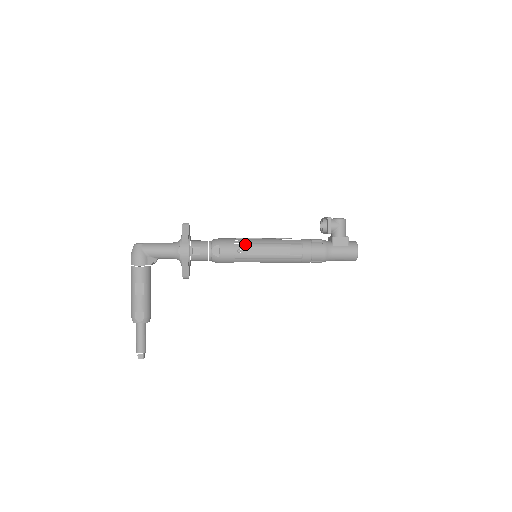
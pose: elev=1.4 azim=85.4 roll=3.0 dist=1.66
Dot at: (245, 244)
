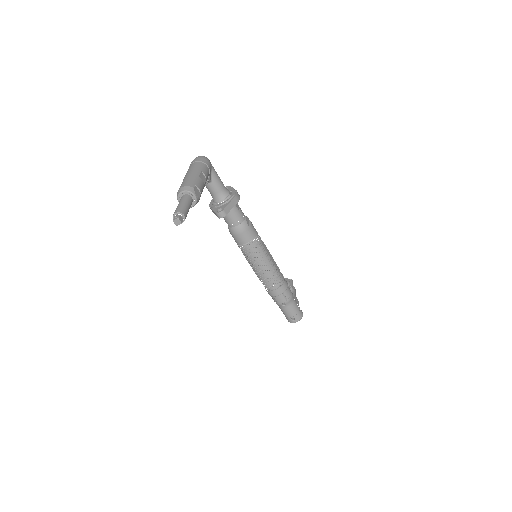
Dot at: occluded
